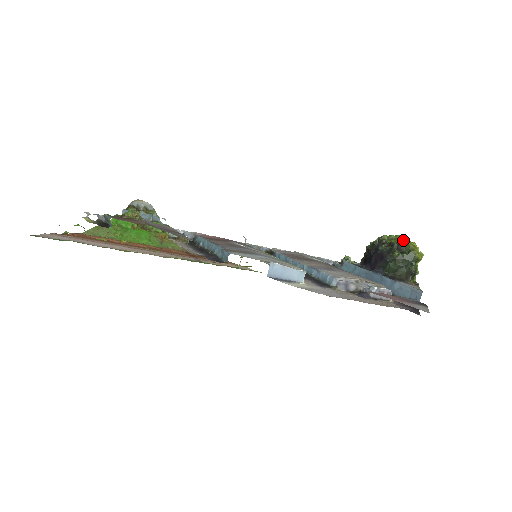
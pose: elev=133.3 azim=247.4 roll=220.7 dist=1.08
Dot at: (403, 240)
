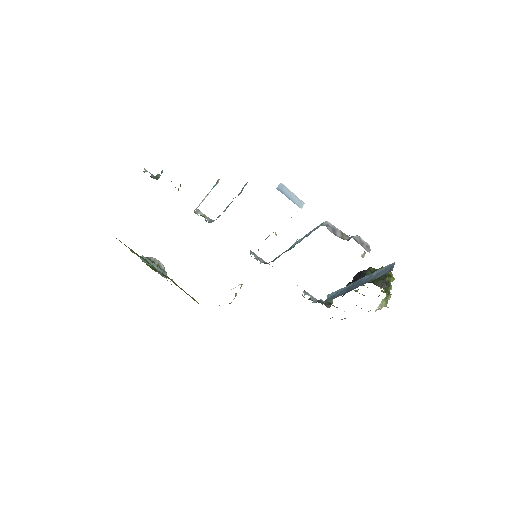
Dot at: occluded
